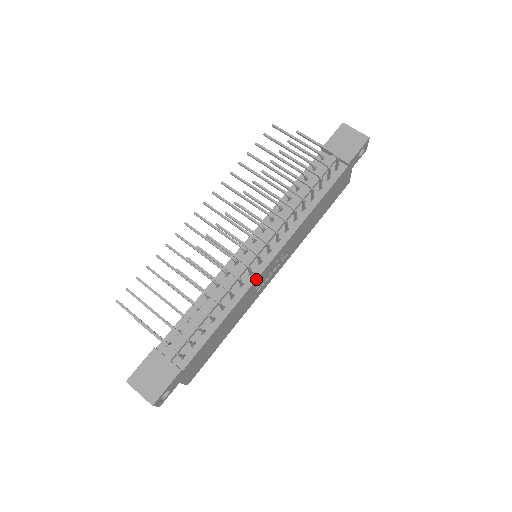
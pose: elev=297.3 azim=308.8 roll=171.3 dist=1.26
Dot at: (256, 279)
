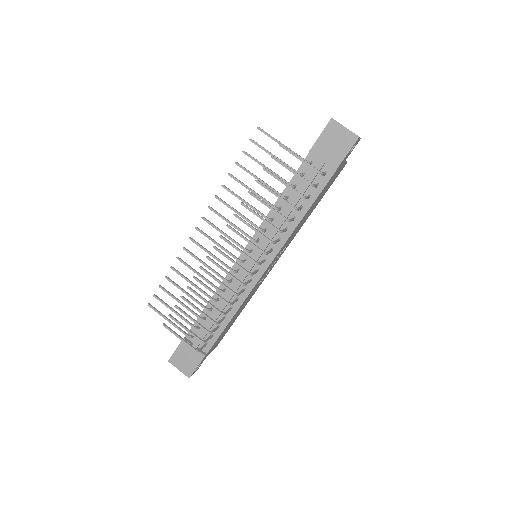
Dot at: (255, 285)
